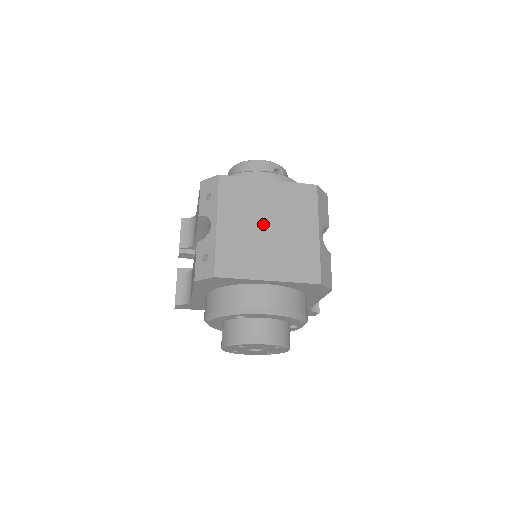
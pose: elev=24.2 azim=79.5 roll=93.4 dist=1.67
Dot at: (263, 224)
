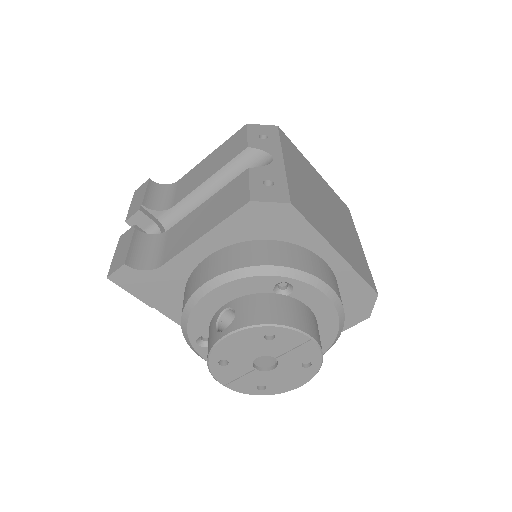
Dot at: (321, 198)
